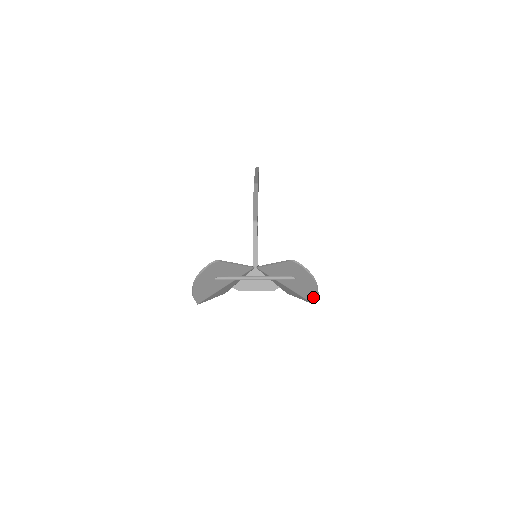
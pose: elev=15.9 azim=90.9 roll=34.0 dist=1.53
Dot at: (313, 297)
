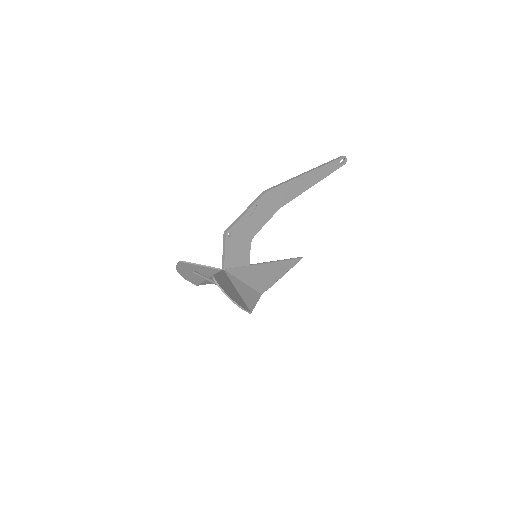
Dot at: (243, 308)
